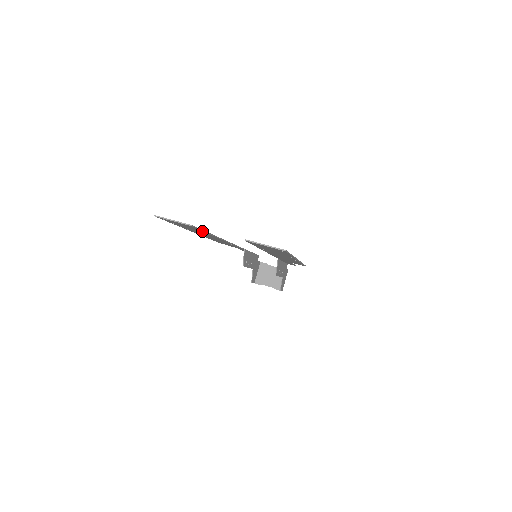
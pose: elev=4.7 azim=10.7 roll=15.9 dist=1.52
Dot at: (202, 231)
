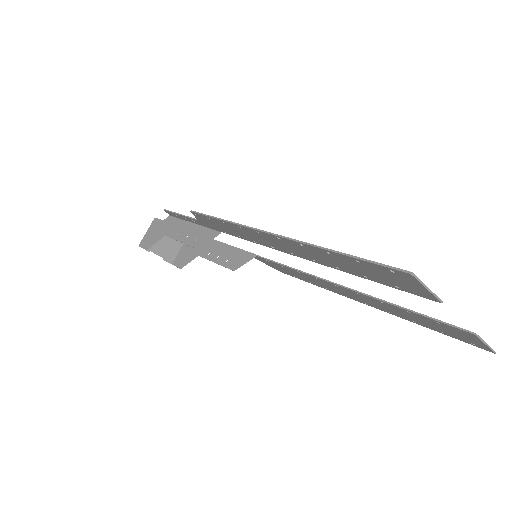
Dot at: (380, 282)
